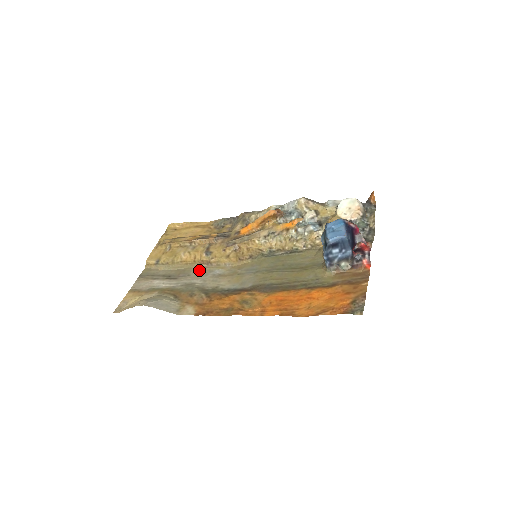
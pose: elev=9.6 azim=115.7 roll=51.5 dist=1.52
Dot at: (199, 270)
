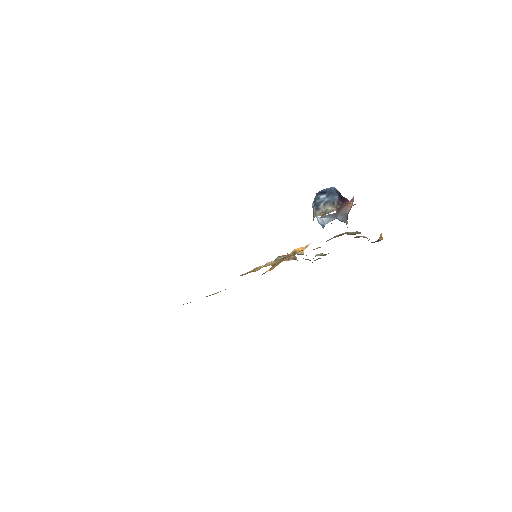
Dot at: occluded
